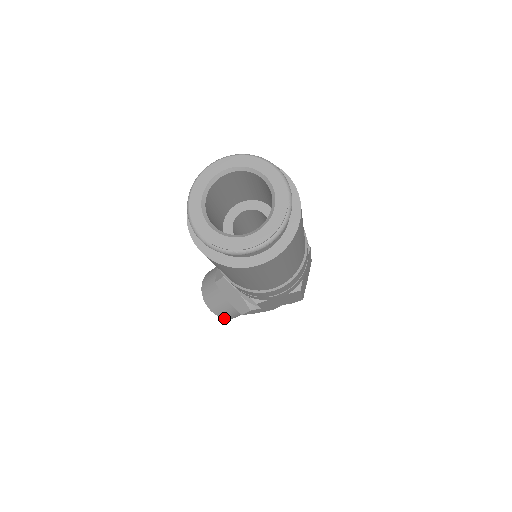
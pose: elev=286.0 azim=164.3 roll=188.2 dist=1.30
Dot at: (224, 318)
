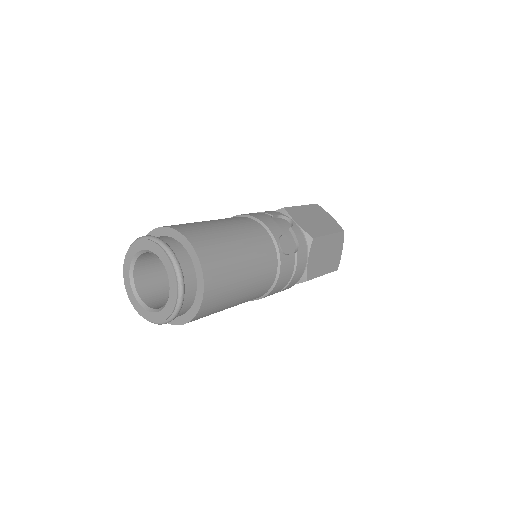
Dot at: occluded
